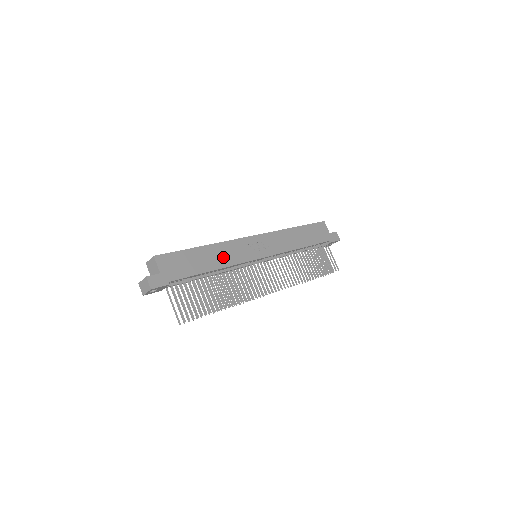
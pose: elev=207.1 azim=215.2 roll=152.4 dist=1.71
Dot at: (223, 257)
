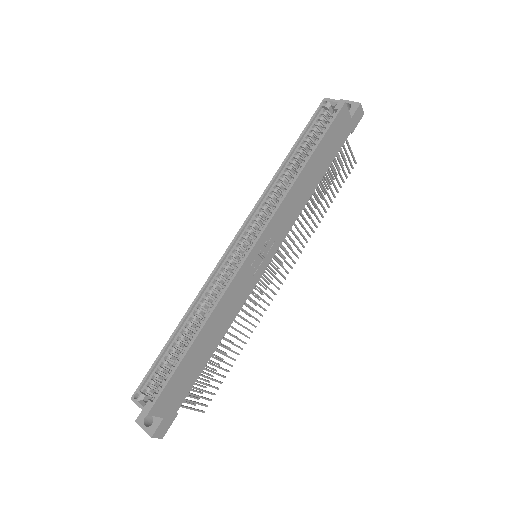
Dot at: (223, 320)
